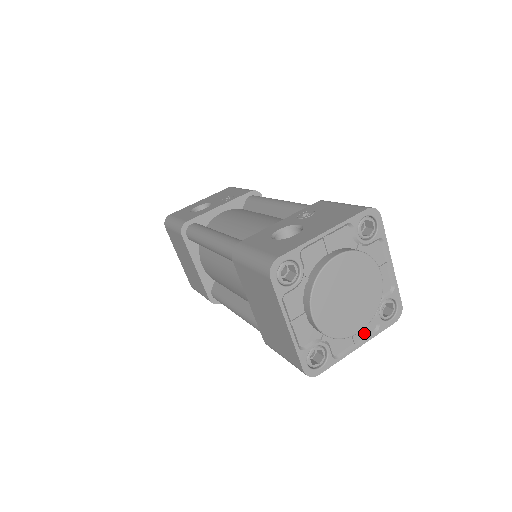
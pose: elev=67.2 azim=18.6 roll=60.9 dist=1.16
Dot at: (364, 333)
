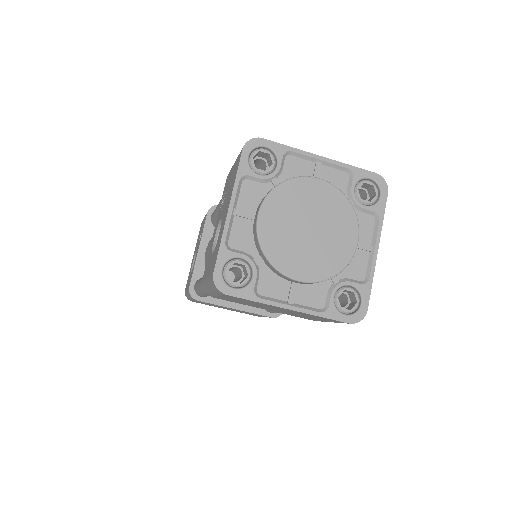
Dot at: (369, 234)
